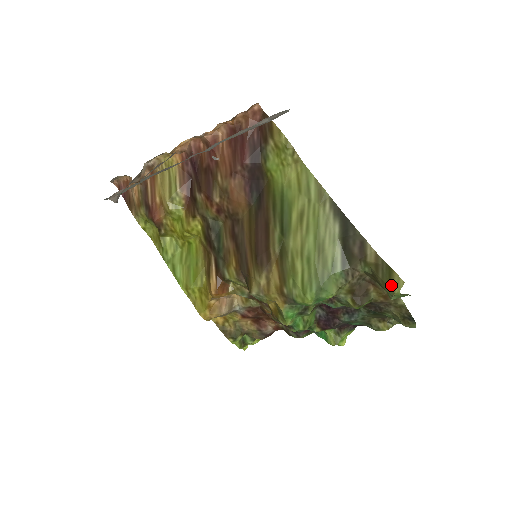
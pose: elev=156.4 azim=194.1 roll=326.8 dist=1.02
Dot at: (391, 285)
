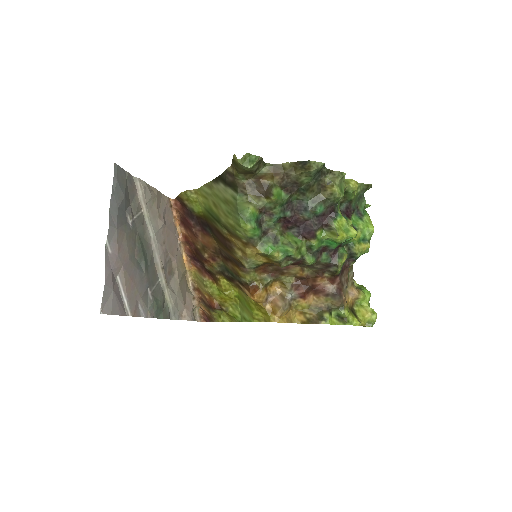
Dot at: (237, 164)
